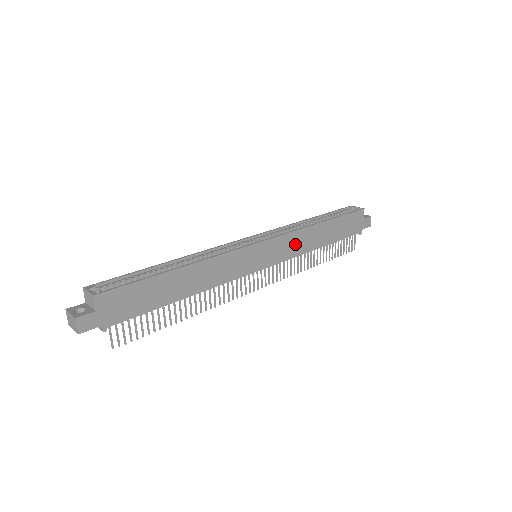
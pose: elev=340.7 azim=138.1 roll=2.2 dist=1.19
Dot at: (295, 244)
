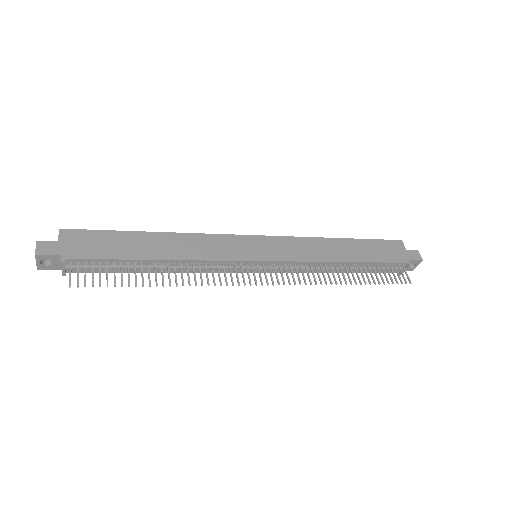
Dot at: (304, 249)
